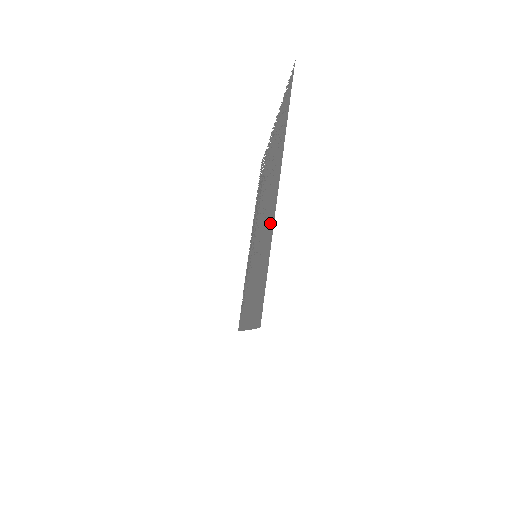
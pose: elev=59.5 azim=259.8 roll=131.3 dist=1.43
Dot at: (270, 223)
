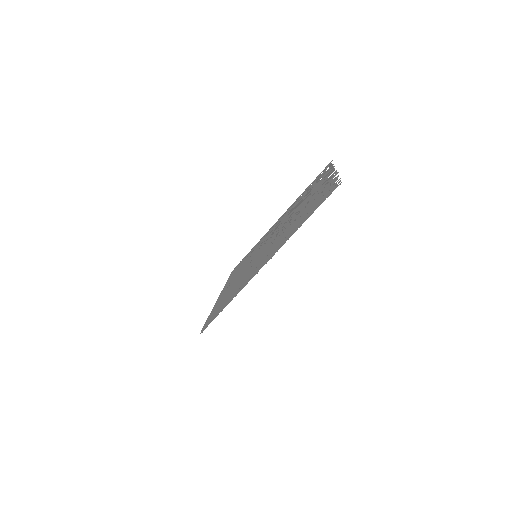
Dot at: (251, 274)
